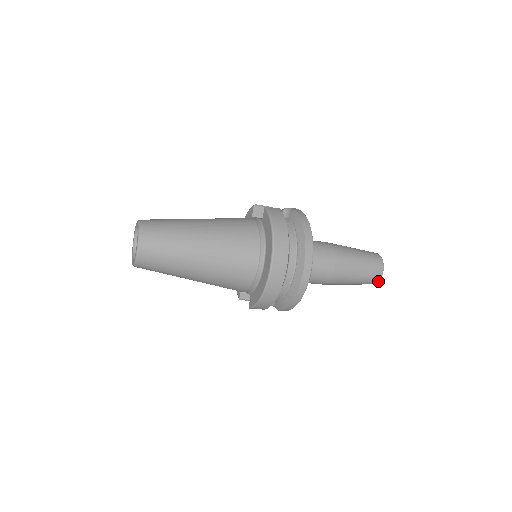
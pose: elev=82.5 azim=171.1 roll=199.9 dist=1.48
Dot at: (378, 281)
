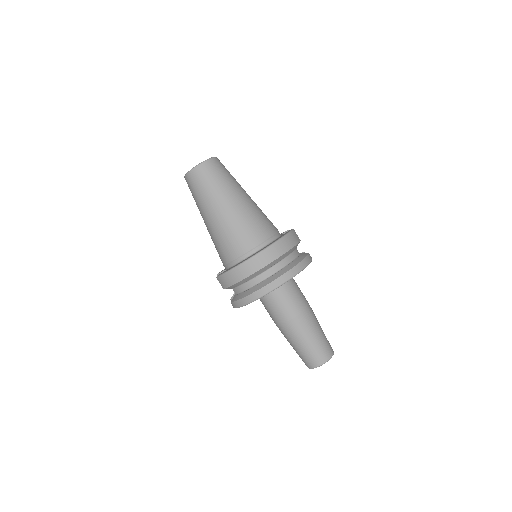
Dot at: (314, 367)
